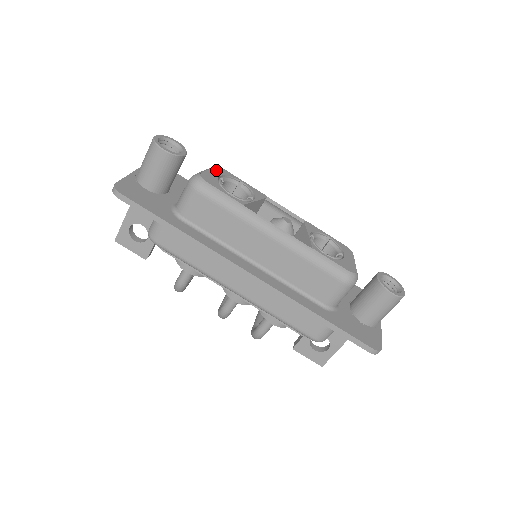
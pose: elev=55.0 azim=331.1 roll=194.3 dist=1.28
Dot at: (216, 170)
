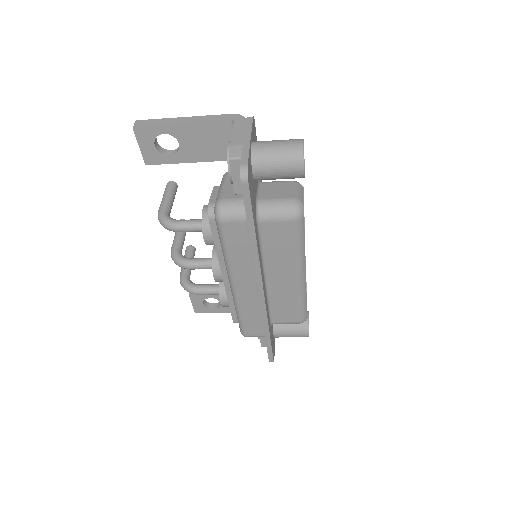
Dot at: occluded
